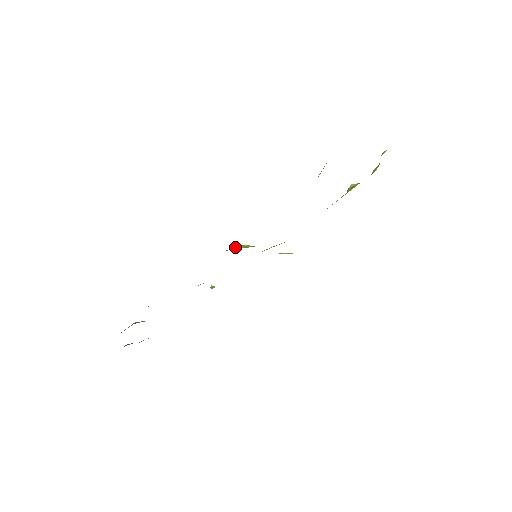
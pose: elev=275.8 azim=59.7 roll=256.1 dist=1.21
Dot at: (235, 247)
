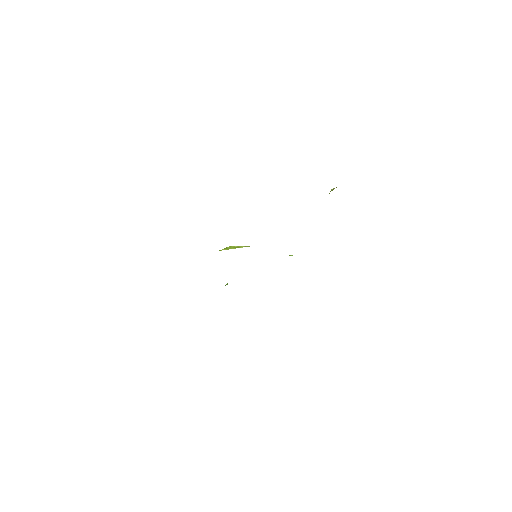
Dot at: (226, 247)
